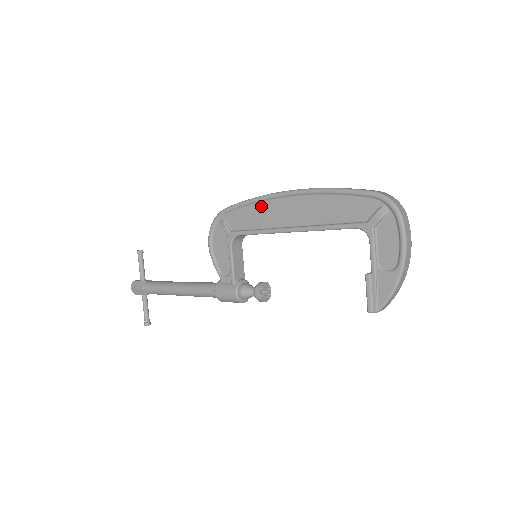
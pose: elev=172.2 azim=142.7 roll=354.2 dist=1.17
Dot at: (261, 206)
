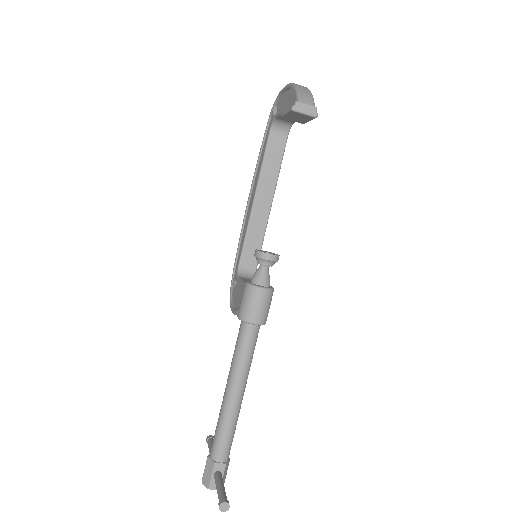
Dot at: (243, 233)
